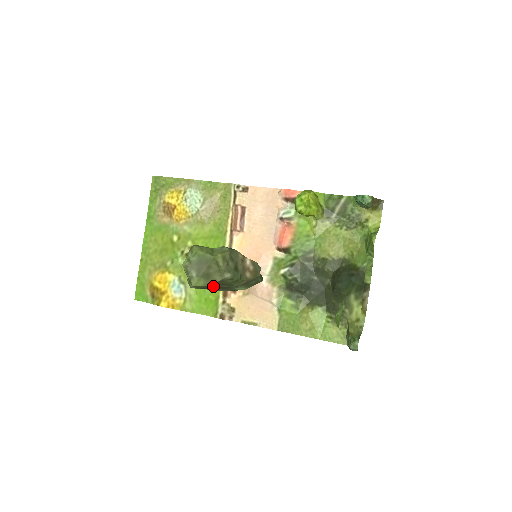
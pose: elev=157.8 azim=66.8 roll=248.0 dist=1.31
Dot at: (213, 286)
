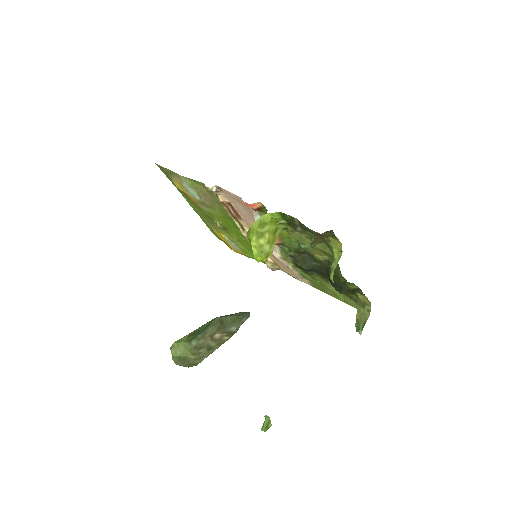
Dot at: occluded
